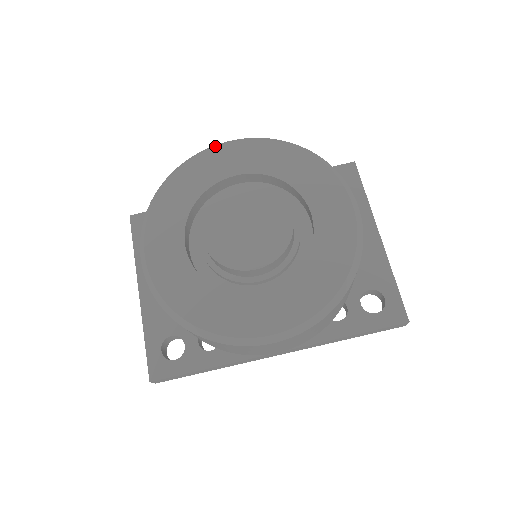
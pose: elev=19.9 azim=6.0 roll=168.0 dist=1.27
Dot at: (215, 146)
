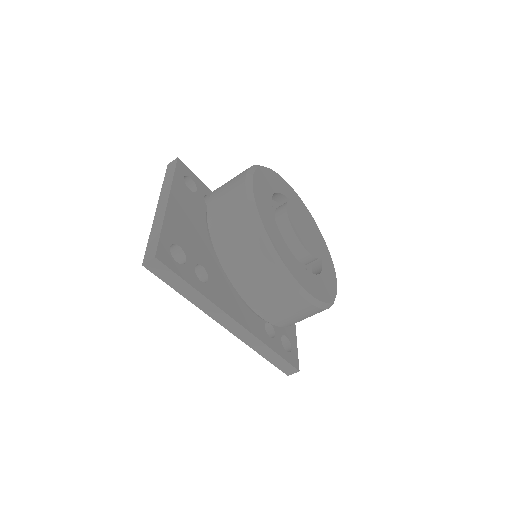
Dot at: occluded
